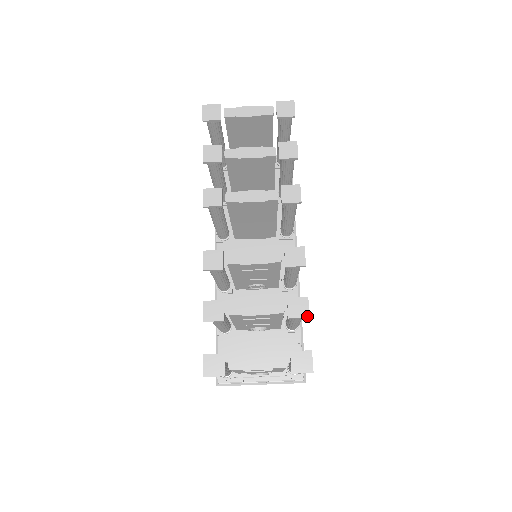
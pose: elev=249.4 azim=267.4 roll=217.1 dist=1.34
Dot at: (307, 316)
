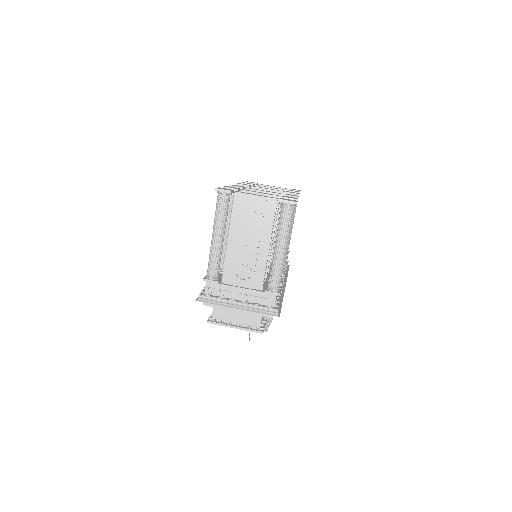
Dot at: (296, 199)
